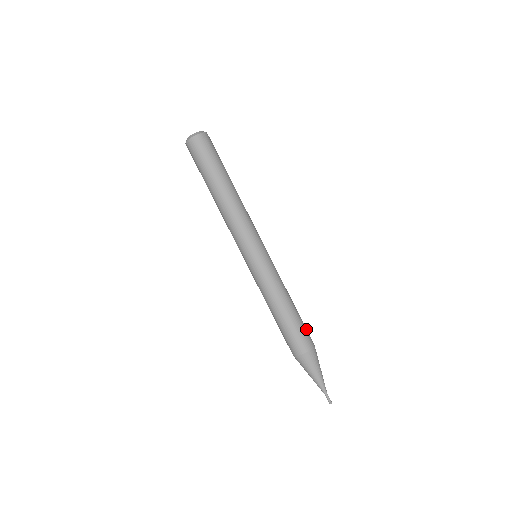
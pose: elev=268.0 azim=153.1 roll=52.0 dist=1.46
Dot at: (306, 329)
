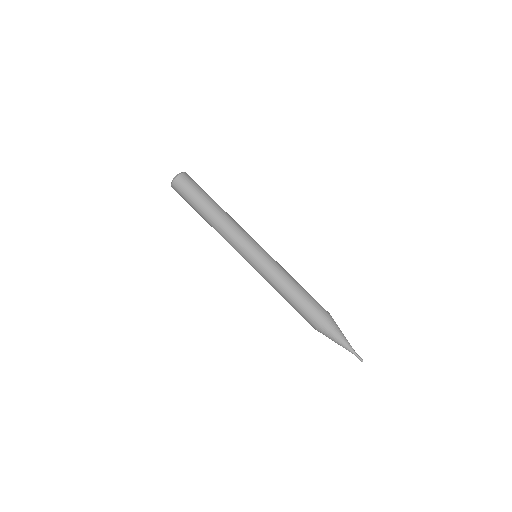
Dot at: occluded
